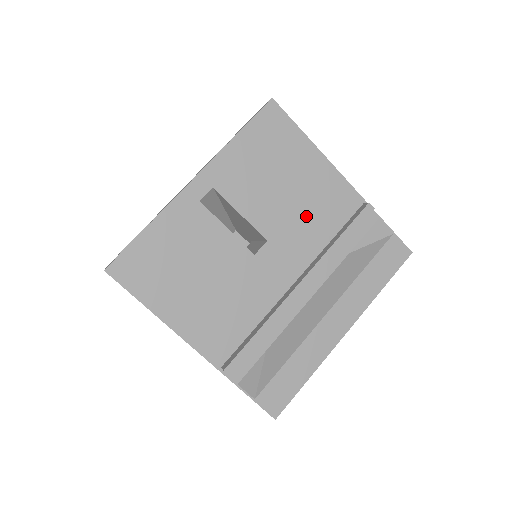
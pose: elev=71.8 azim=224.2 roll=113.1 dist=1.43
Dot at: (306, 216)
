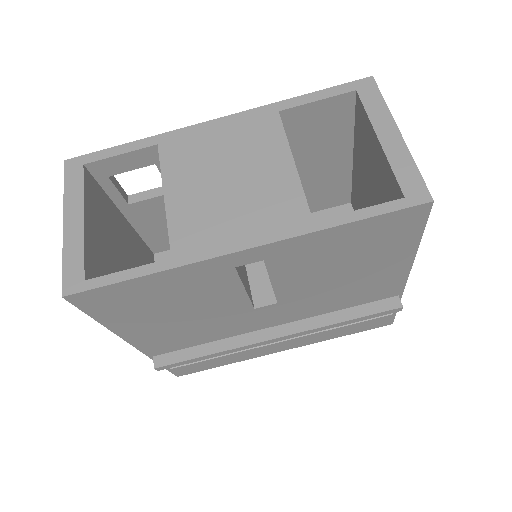
Dot at: (336, 294)
